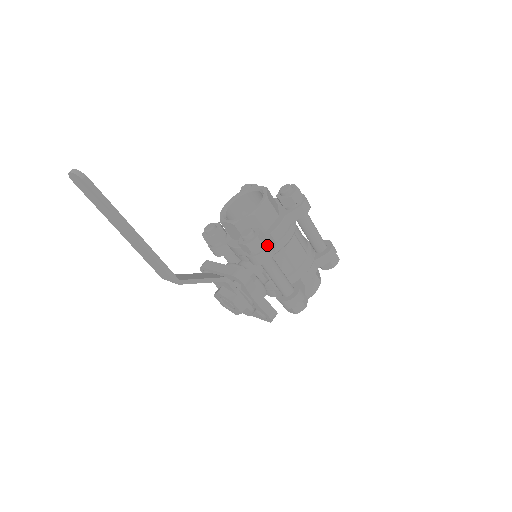
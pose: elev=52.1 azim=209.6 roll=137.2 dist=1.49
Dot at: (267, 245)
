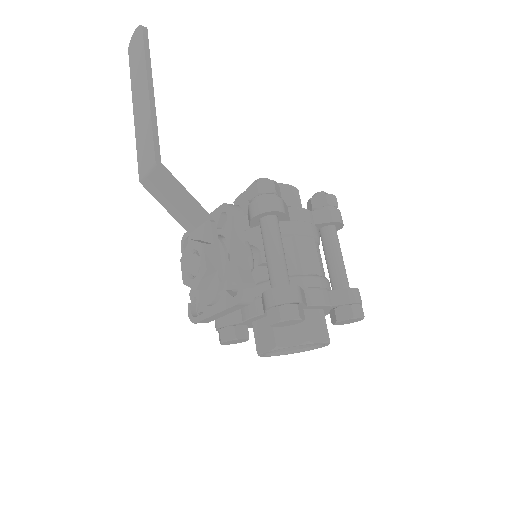
Dot at: occluded
